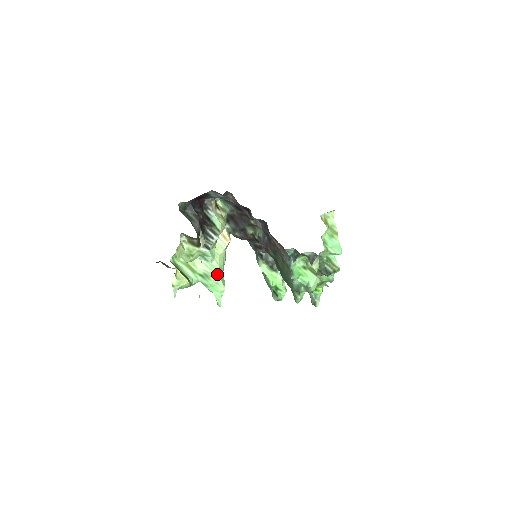
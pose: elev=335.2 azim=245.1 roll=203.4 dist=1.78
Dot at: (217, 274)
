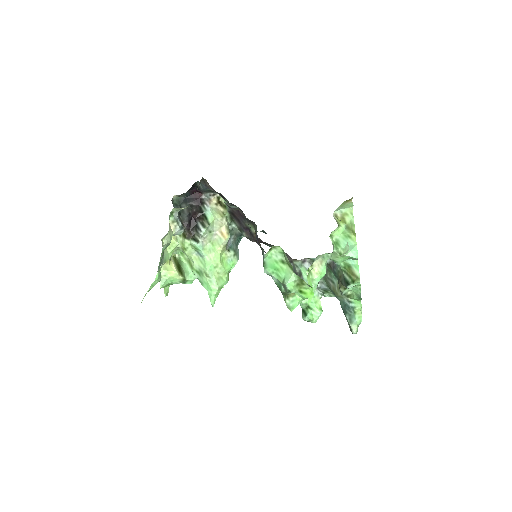
Dot at: (208, 270)
